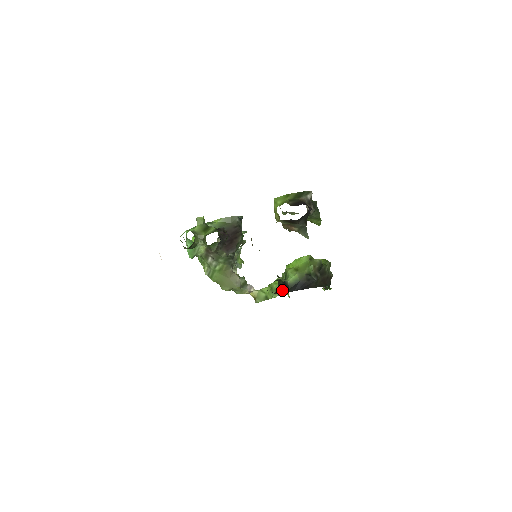
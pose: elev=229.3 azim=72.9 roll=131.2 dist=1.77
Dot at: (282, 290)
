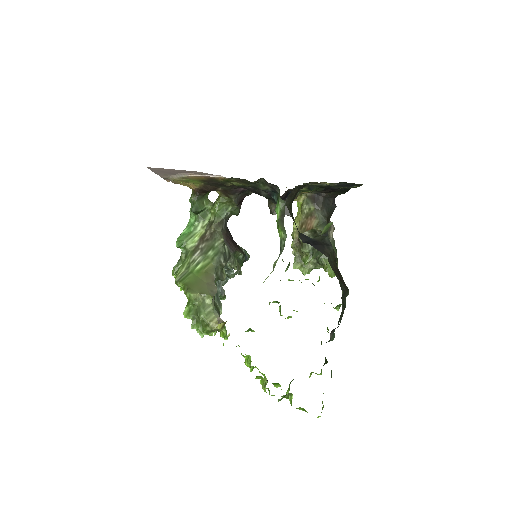
Dot at: (292, 217)
